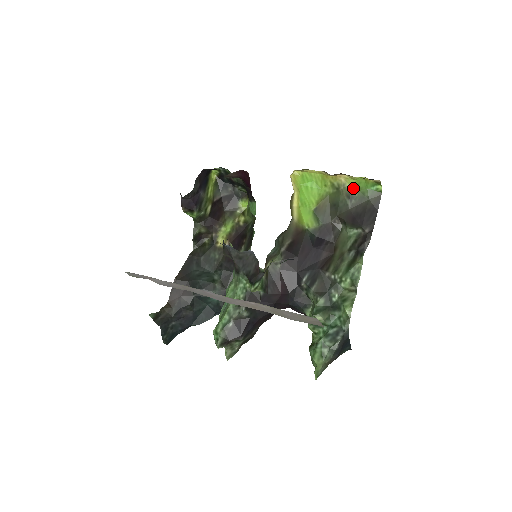
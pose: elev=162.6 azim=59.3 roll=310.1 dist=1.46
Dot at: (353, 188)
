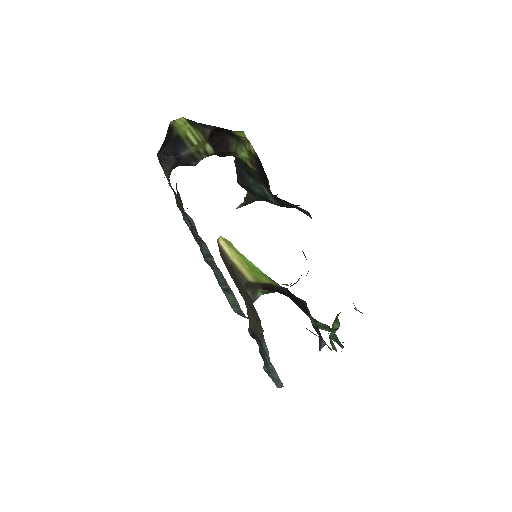
Dot at: occluded
